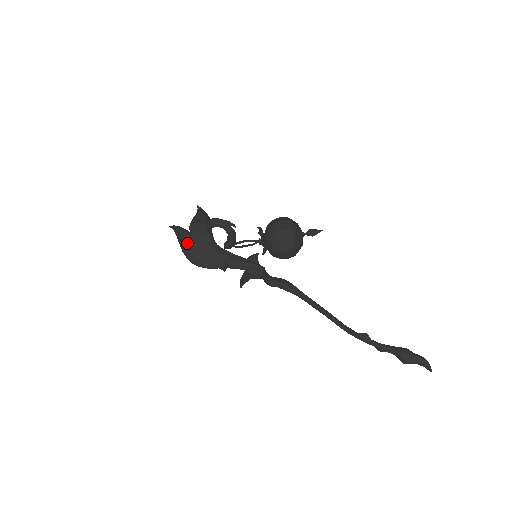
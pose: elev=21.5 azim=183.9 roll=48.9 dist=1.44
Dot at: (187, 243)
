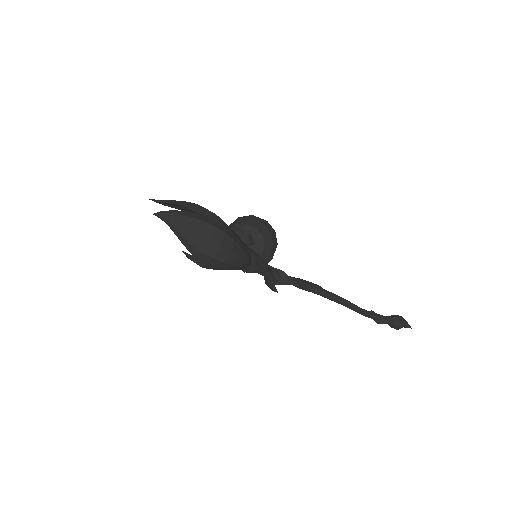
Dot at: (215, 225)
